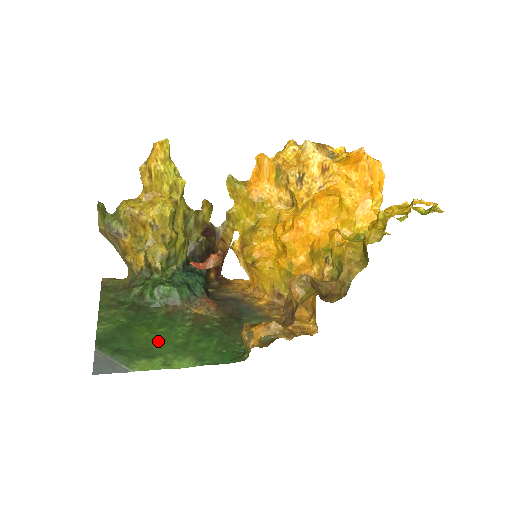
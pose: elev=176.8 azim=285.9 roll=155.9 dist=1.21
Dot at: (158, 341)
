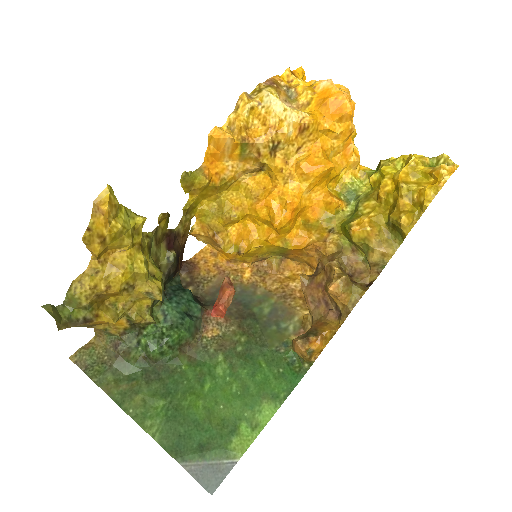
Dot at: (219, 404)
